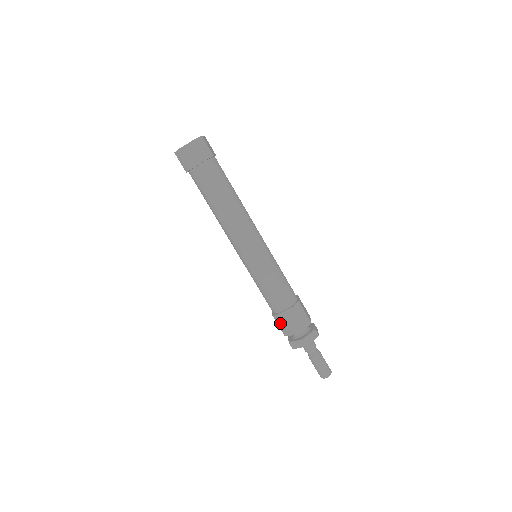
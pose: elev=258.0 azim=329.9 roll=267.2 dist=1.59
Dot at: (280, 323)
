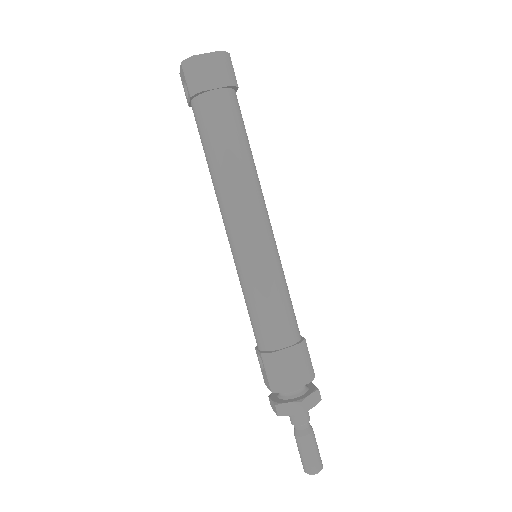
Dot at: (272, 368)
